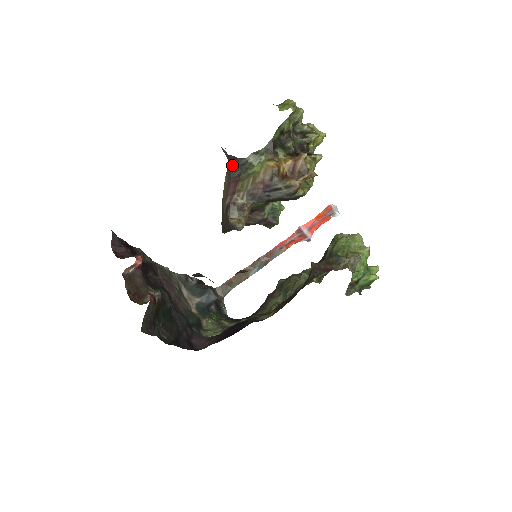
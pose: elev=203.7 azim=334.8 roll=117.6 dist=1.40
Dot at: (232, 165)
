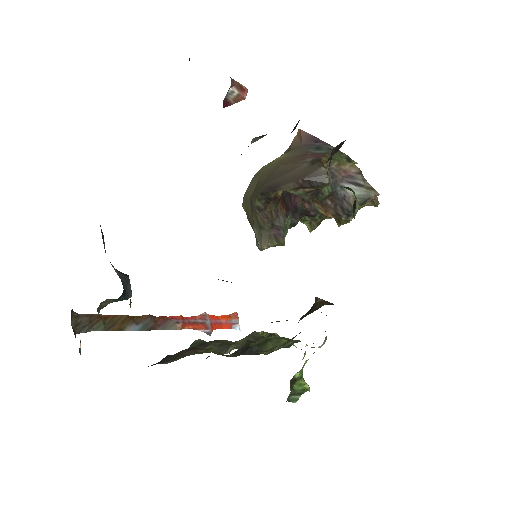
Dot at: (314, 145)
